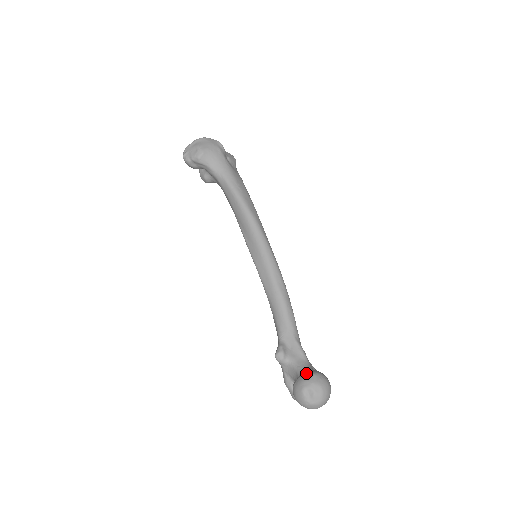
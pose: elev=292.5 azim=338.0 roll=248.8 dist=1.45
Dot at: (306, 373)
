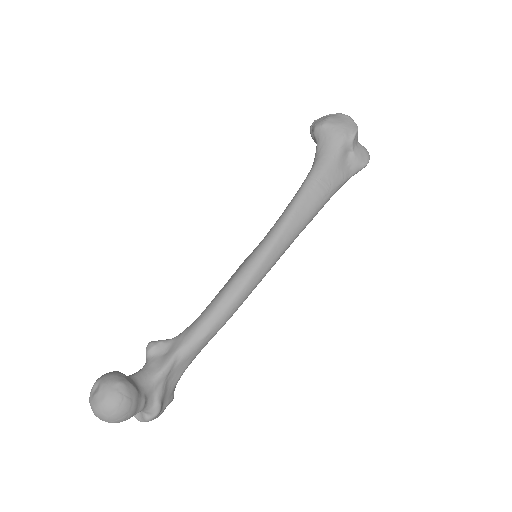
Dot at: (122, 374)
